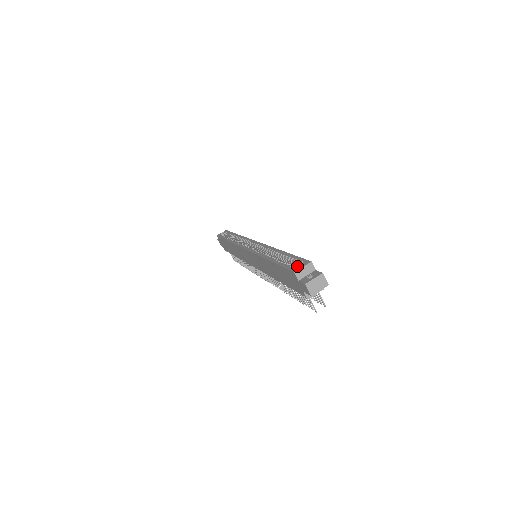
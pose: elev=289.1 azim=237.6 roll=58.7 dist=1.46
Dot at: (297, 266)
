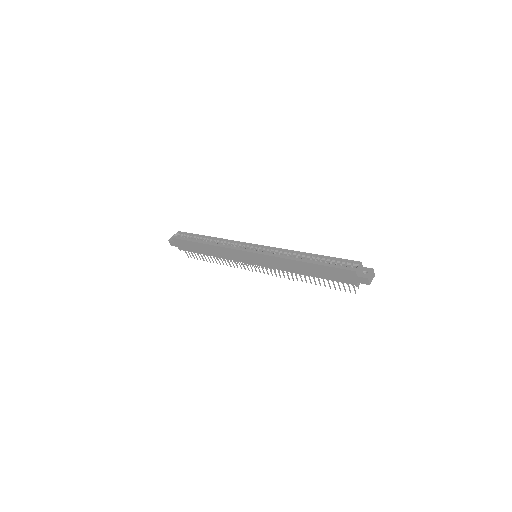
Dot at: (344, 265)
